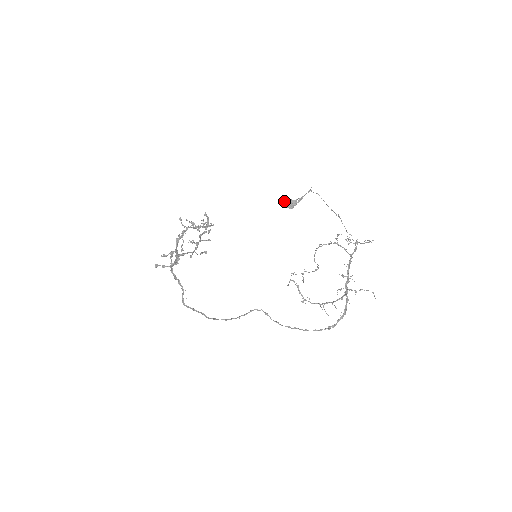
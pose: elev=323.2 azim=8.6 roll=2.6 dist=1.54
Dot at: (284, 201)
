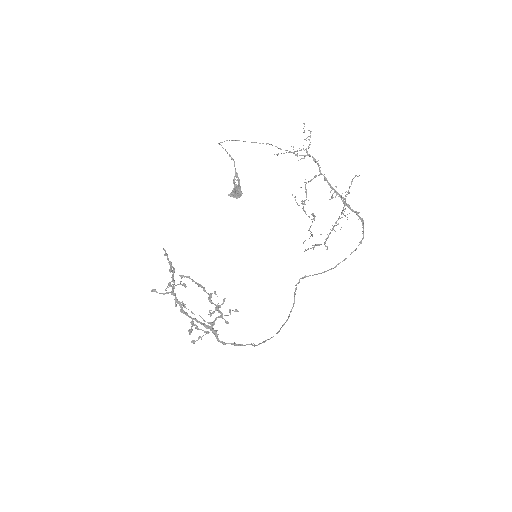
Dot at: occluded
